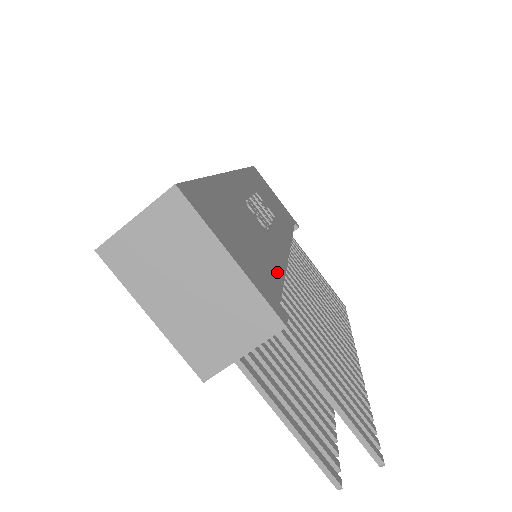
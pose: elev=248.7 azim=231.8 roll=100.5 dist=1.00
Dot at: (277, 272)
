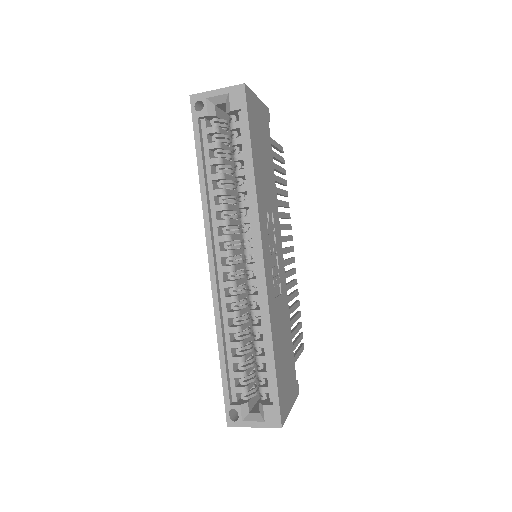
Dot at: (291, 343)
